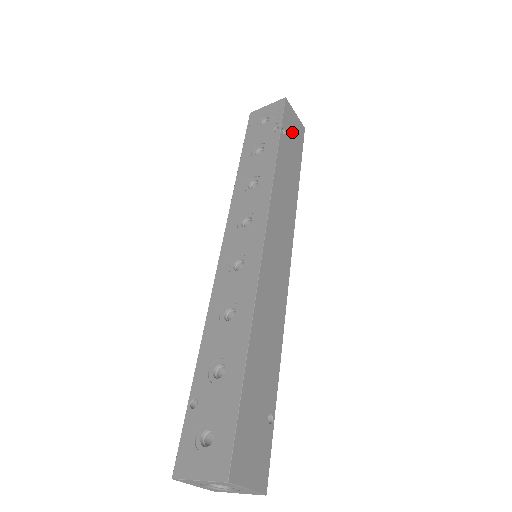
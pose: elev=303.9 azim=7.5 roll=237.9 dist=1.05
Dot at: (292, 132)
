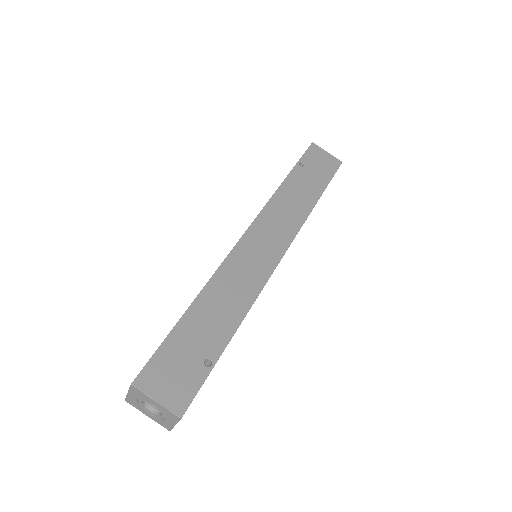
Dot at: (317, 165)
